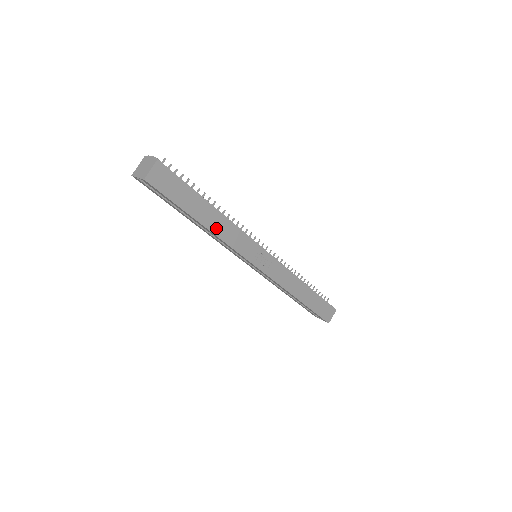
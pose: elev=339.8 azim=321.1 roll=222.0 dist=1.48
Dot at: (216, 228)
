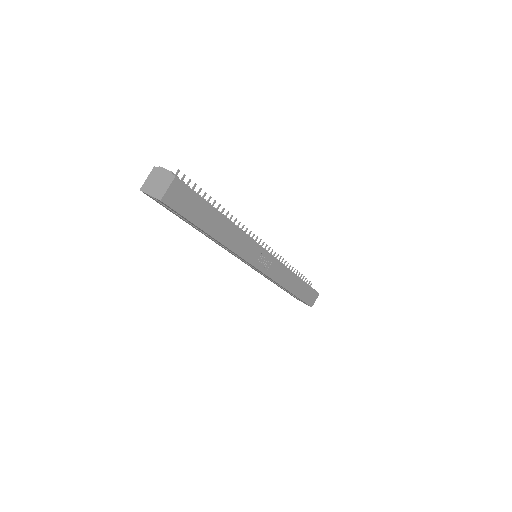
Dot at: (226, 239)
